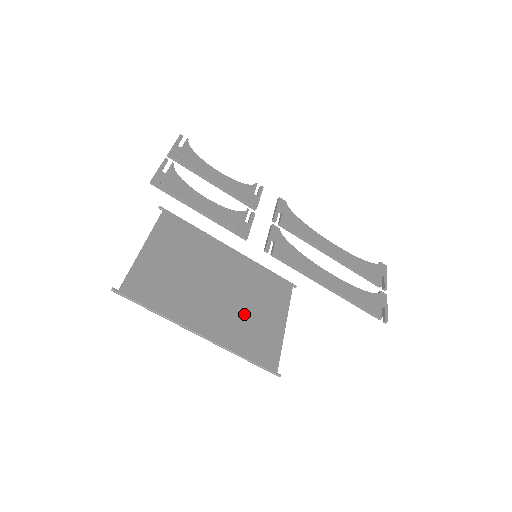
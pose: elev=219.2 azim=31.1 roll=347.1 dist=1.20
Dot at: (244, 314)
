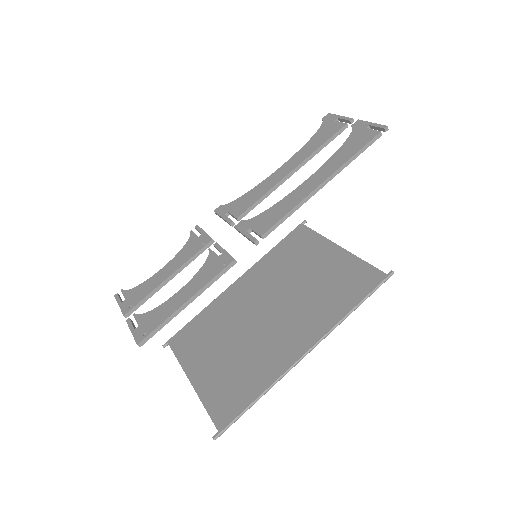
Dot at: (307, 292)
